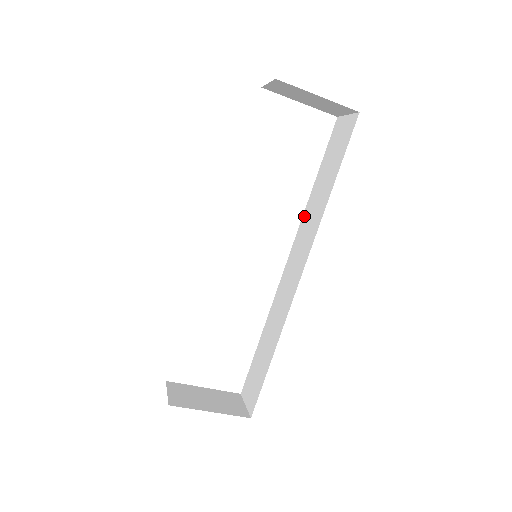
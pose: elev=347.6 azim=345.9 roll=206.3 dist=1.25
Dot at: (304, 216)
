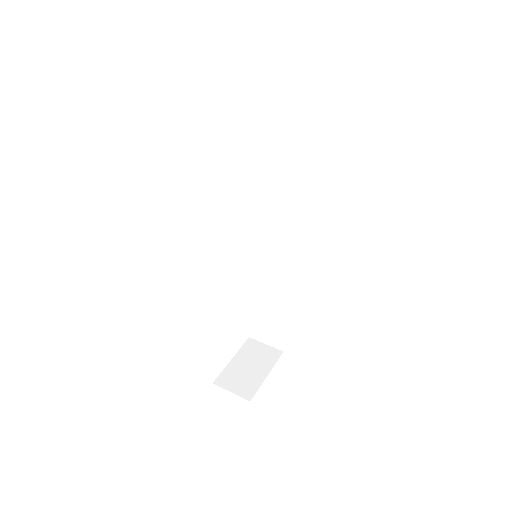
Dot at: (261, 188)
